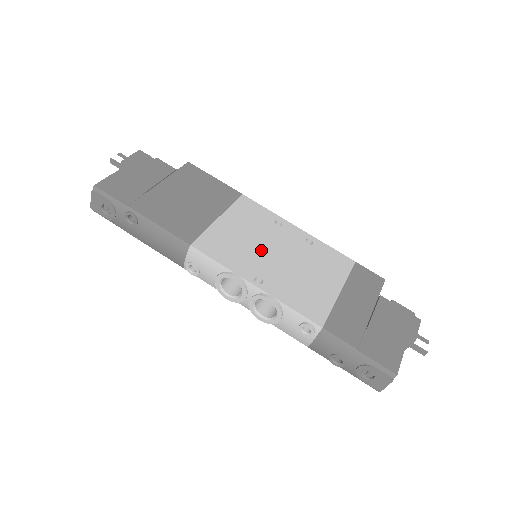
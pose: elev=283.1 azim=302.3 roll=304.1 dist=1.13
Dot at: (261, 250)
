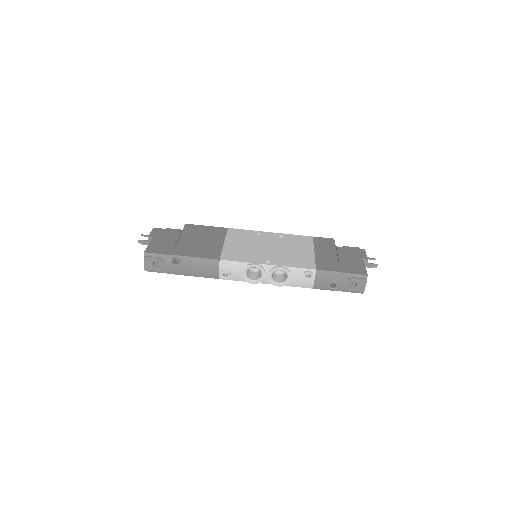
Dot at: (259, 249)
